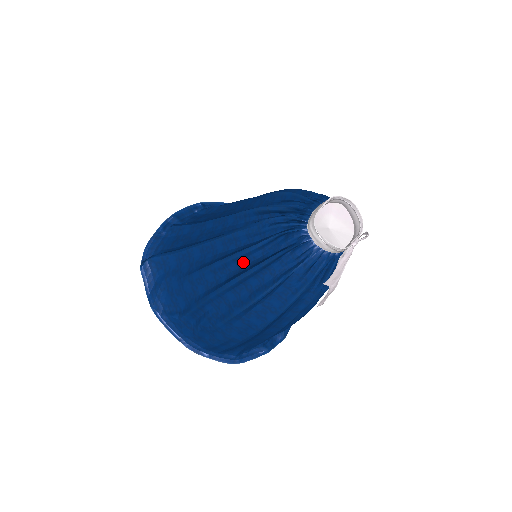
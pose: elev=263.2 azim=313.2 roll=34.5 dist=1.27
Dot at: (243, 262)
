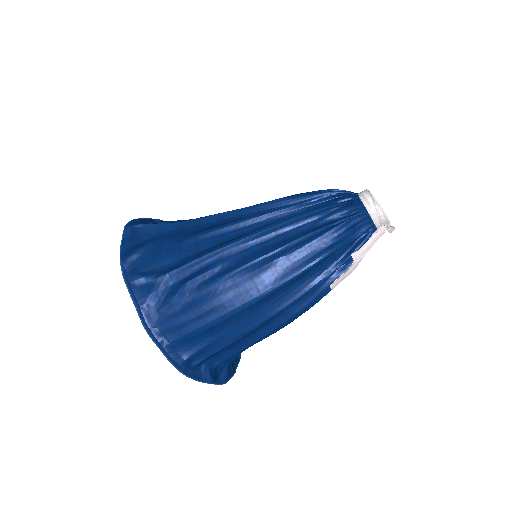
Dot at: (280, 217)
